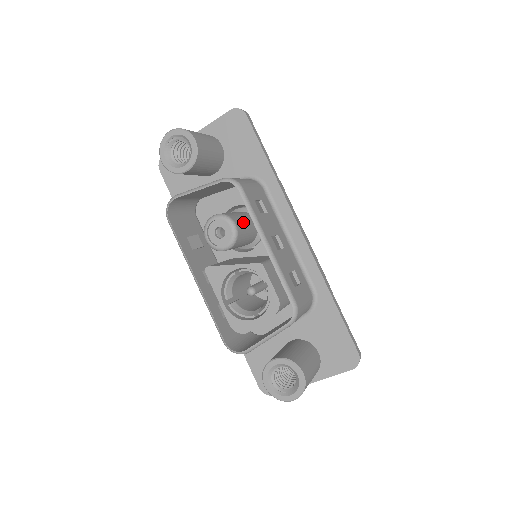
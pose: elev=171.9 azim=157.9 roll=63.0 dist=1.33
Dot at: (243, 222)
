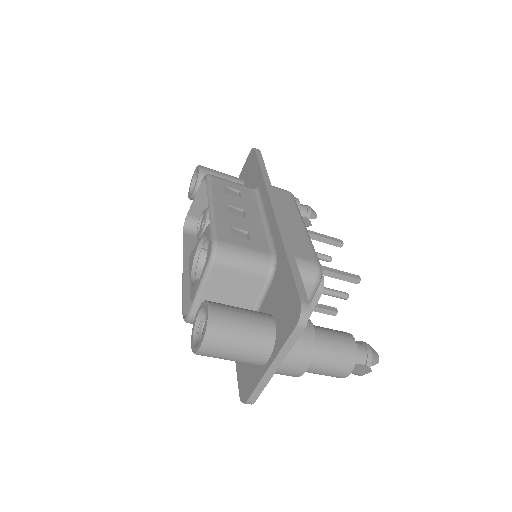
Dot at: occluded
